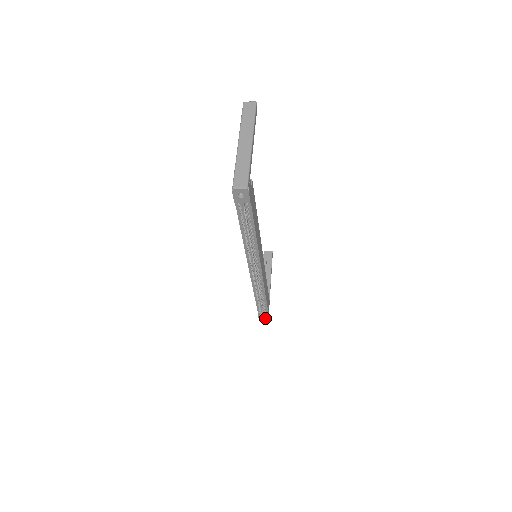
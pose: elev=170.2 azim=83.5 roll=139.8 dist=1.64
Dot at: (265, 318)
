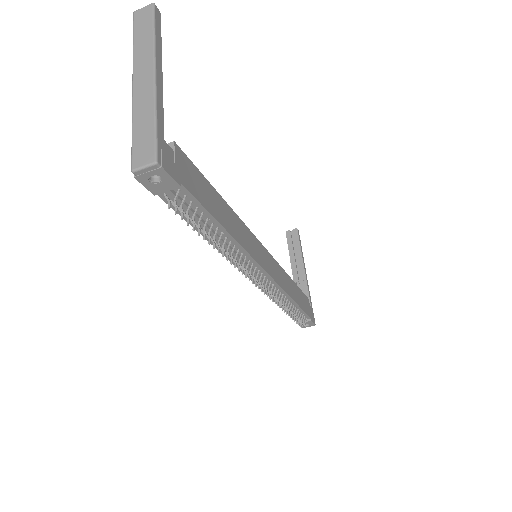
Dot at: (310, 326)
